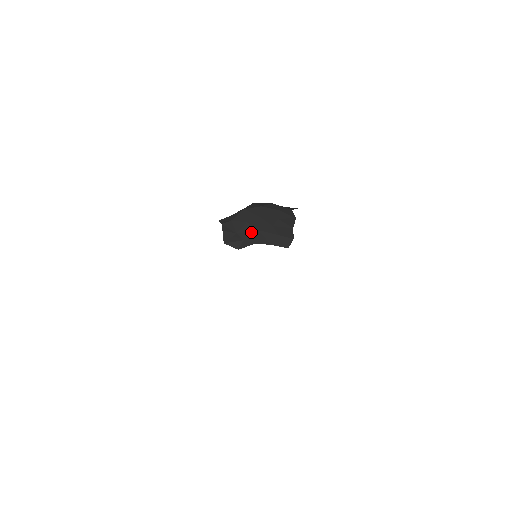
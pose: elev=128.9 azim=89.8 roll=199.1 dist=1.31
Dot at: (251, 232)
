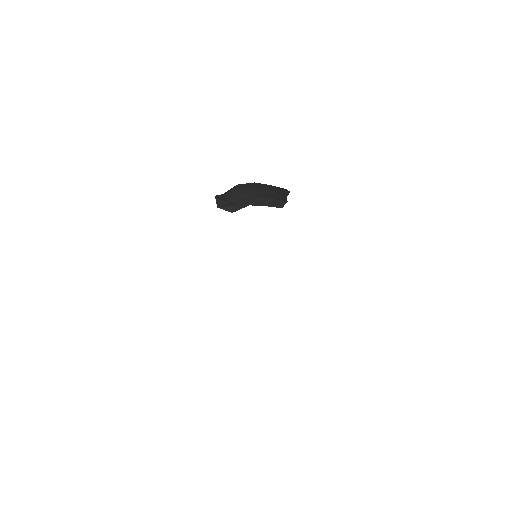
Dot at: (244, 199)
